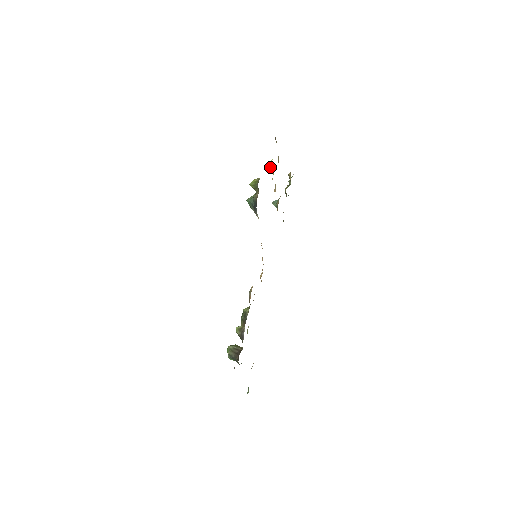
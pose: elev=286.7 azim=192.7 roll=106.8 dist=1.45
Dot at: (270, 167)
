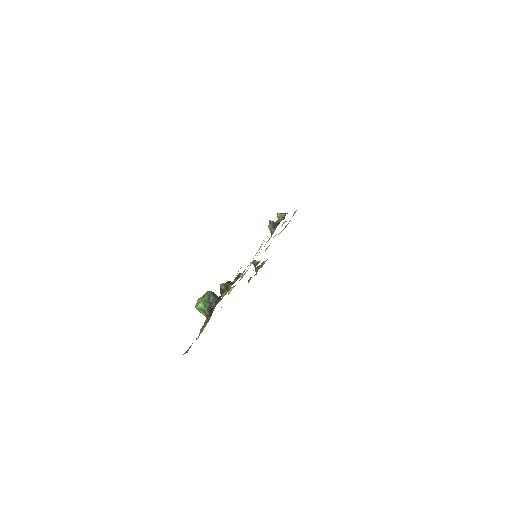
Dot at: occluded
